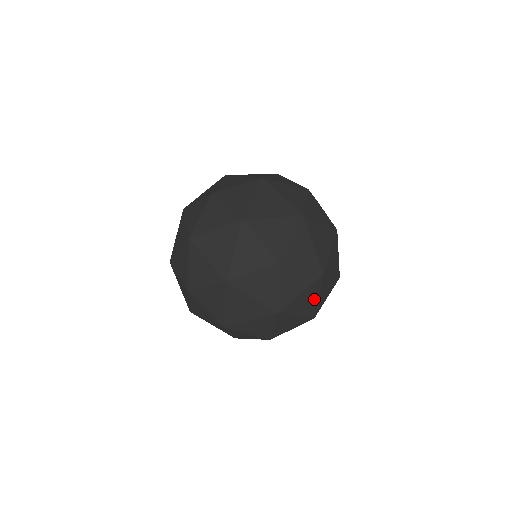
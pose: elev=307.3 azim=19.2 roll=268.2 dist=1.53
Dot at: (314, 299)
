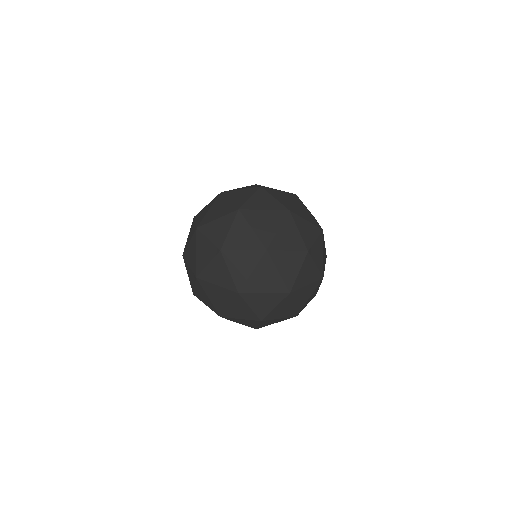
Dot at: (306, 288)
